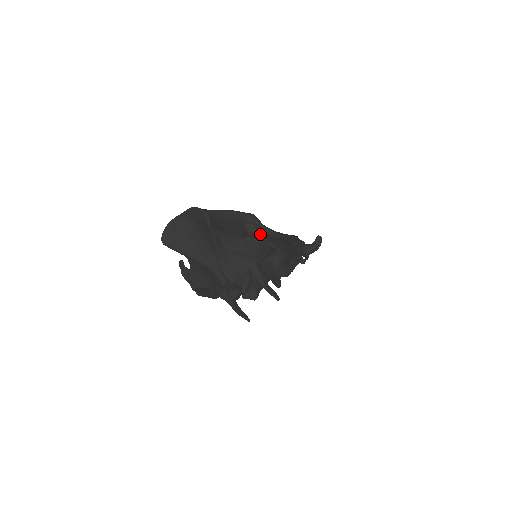
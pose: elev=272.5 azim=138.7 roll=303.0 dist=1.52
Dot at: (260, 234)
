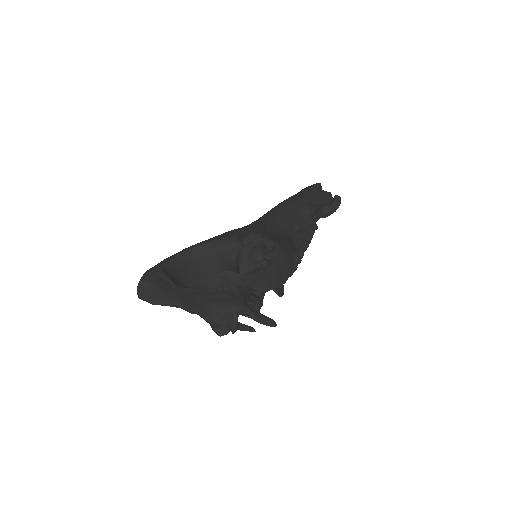
Dot at: (238, 283)
